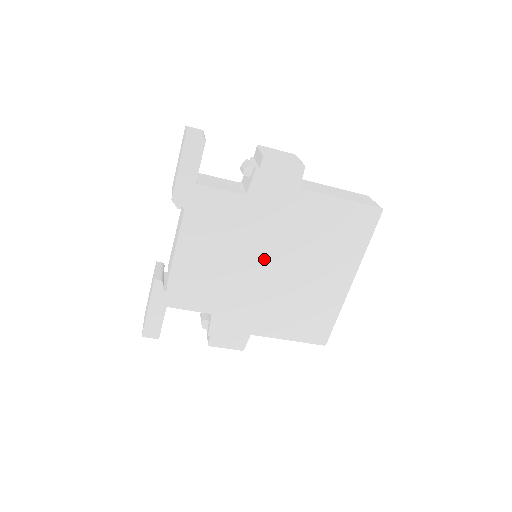
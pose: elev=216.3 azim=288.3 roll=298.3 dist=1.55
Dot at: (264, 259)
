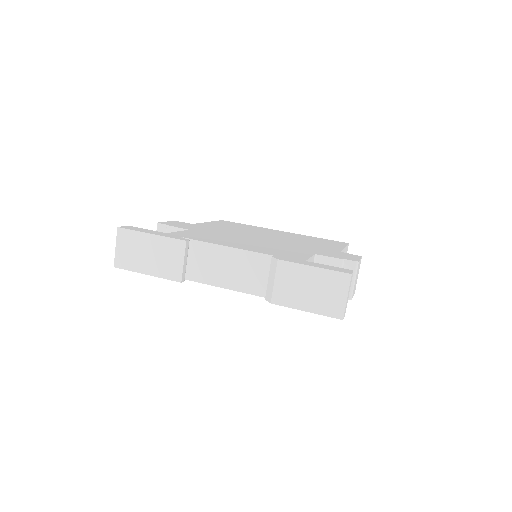
Dot at: occluded
